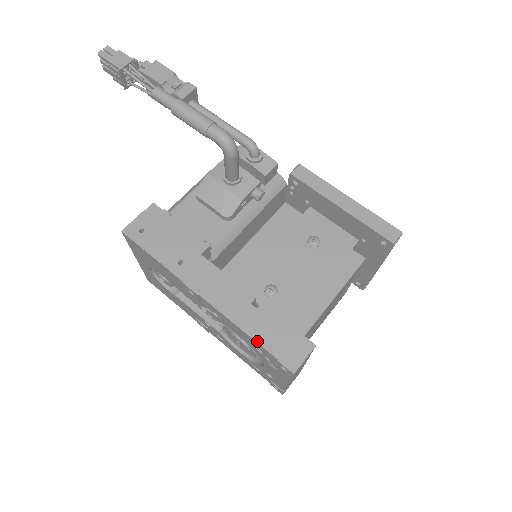
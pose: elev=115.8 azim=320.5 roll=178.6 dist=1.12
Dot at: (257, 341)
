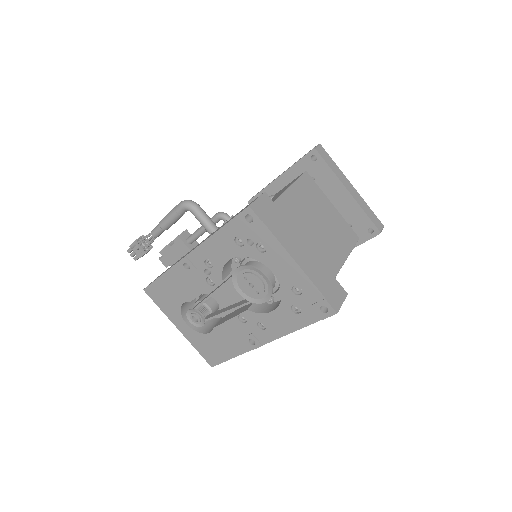
Dot at: (223, 226)
